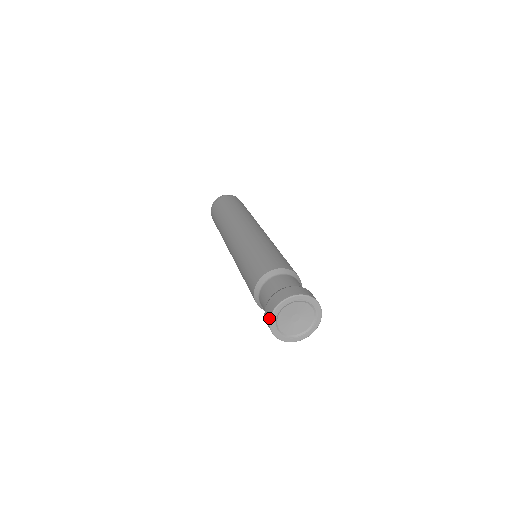
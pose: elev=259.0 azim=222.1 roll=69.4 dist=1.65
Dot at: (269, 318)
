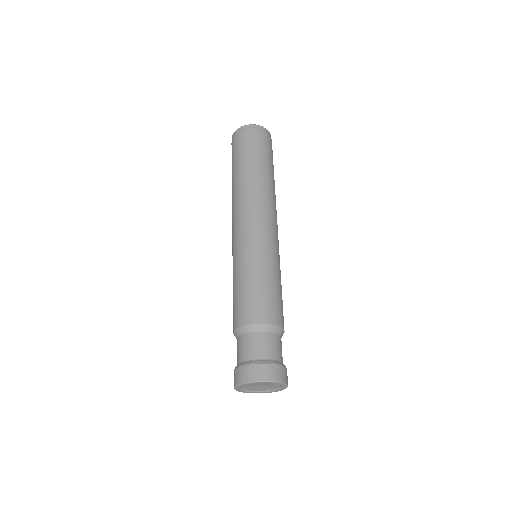
Dot at: occluded
